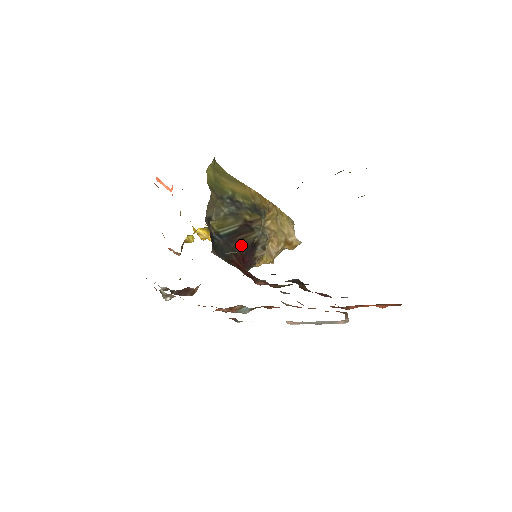
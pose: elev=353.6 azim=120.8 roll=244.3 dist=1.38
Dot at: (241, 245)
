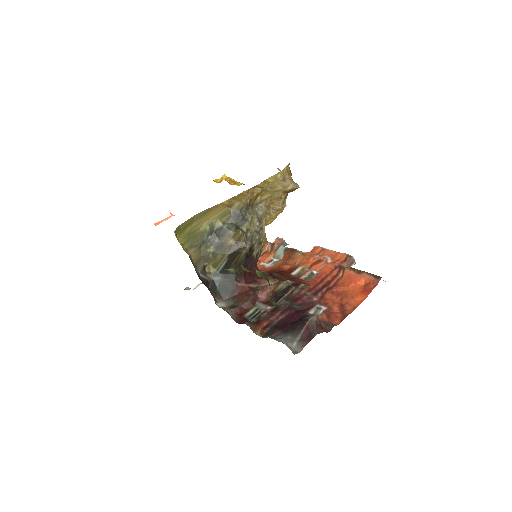
Dot at: (238, 266)
